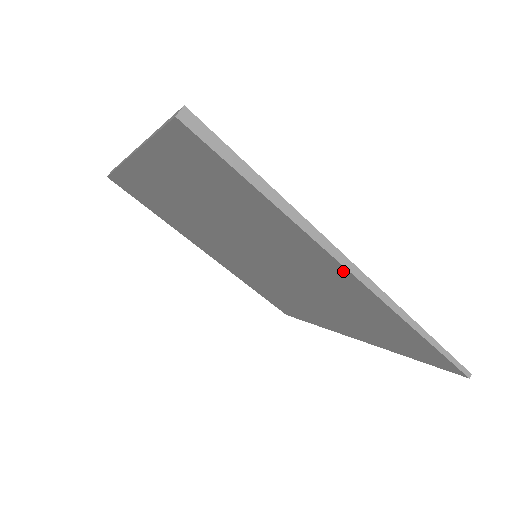
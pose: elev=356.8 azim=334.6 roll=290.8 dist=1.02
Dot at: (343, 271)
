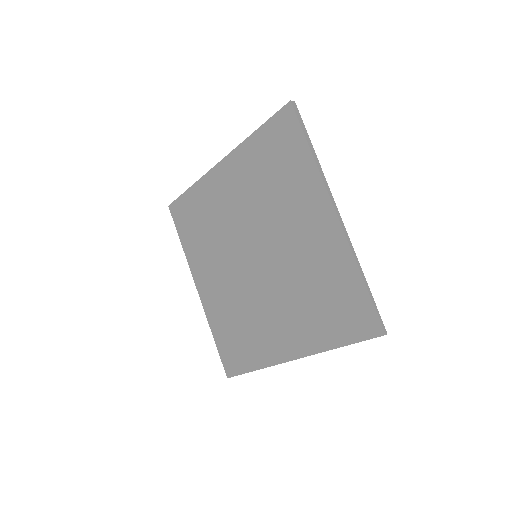
Dot at: (331, 215)
